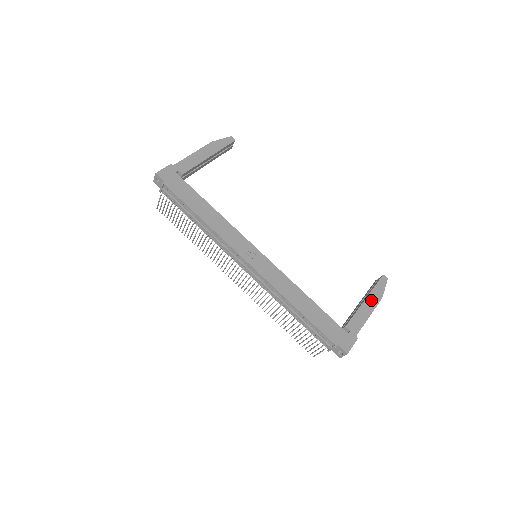
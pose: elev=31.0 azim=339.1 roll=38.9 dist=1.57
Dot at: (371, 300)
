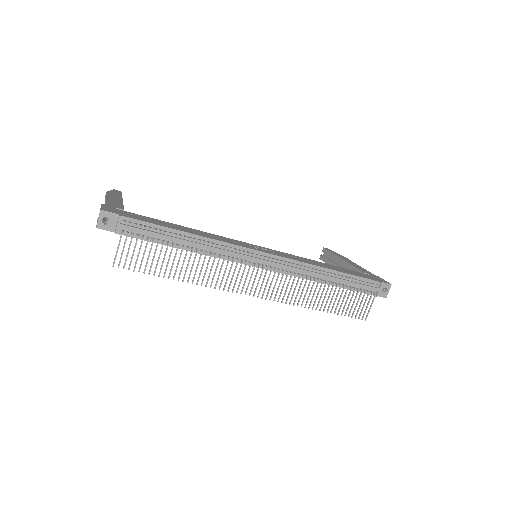
Dot at: (344, 259)
